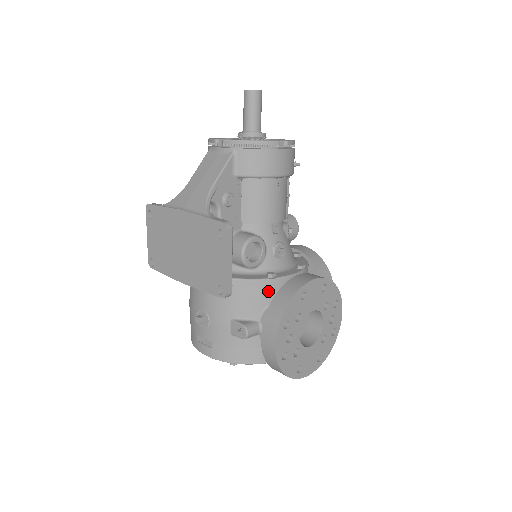
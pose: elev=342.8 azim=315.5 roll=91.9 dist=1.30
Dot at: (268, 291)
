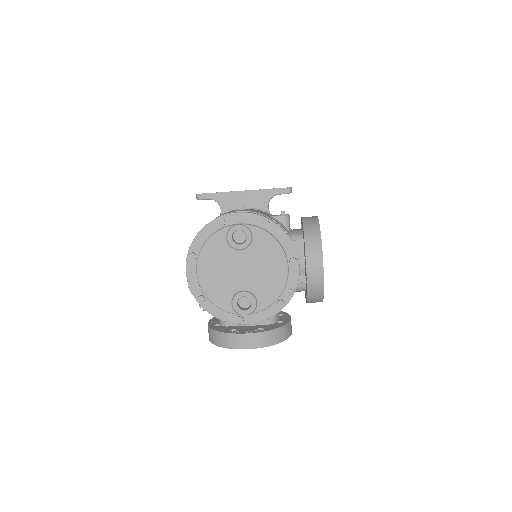
Dot at: occluded
